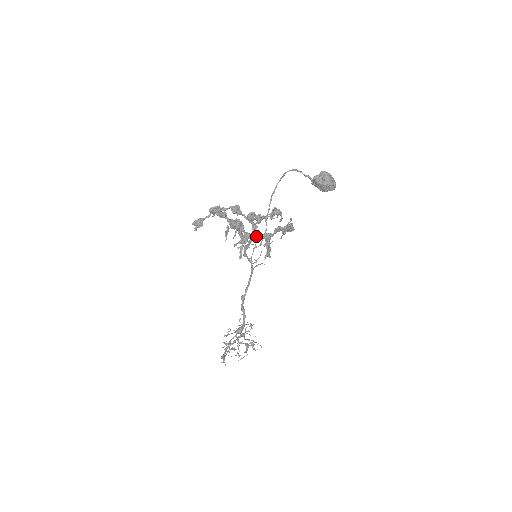
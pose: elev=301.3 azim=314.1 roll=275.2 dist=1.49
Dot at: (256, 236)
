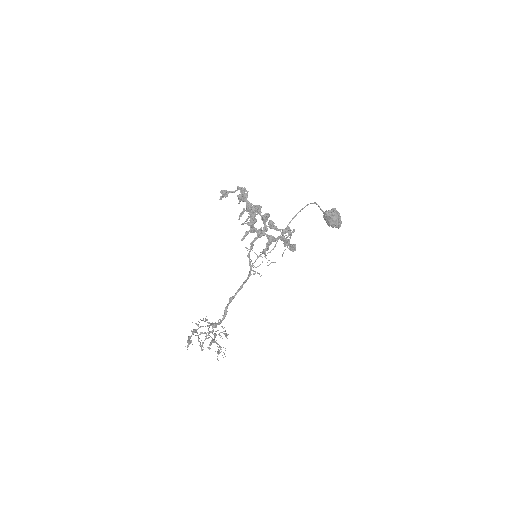
Dot at: (262, 233)
